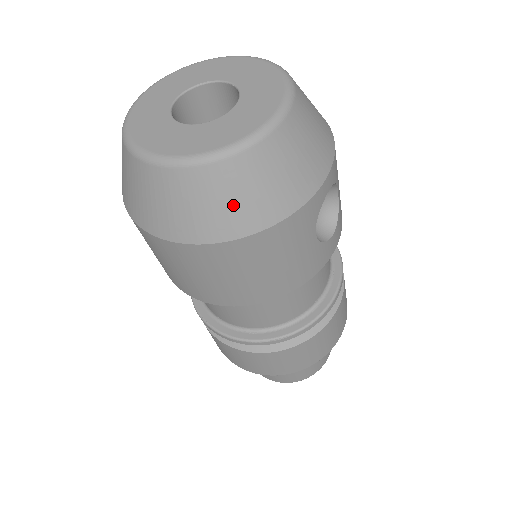
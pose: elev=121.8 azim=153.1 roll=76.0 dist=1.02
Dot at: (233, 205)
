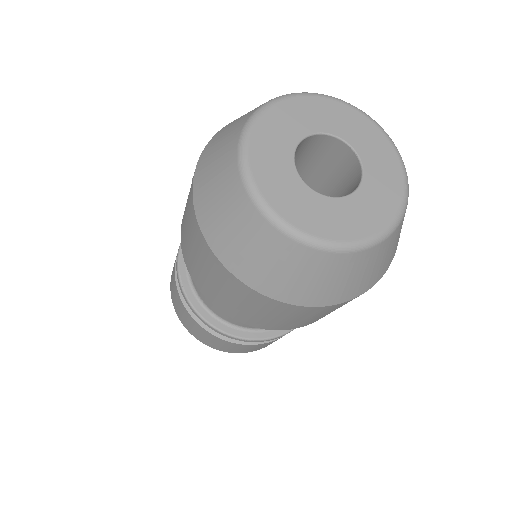
Dot at: (329, 284)
